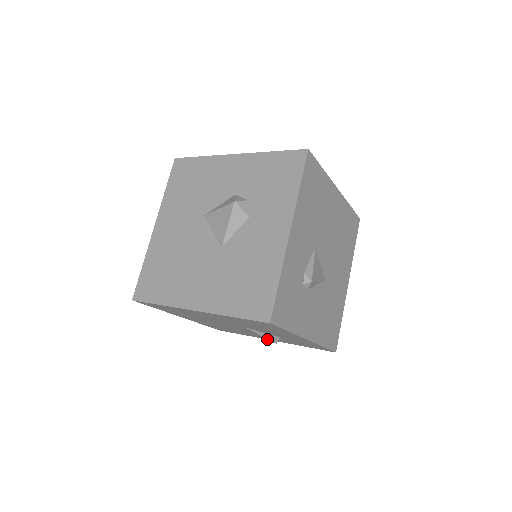
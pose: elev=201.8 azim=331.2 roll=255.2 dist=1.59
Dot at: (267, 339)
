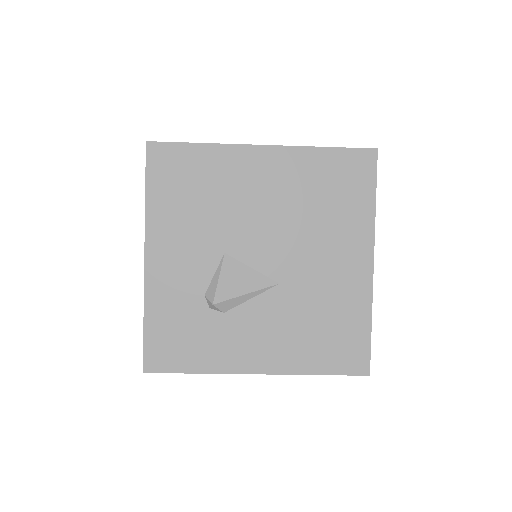
Dot at: occluded
